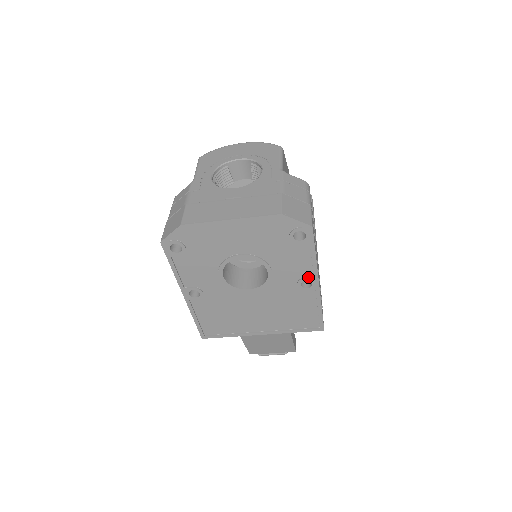
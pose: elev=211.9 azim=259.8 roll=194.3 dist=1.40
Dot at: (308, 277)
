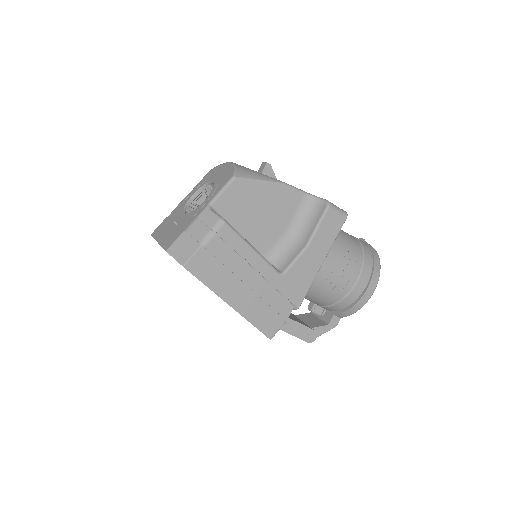
Dot at: occluded
